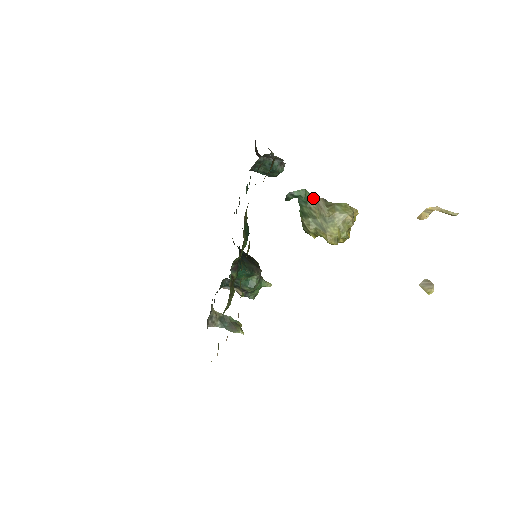
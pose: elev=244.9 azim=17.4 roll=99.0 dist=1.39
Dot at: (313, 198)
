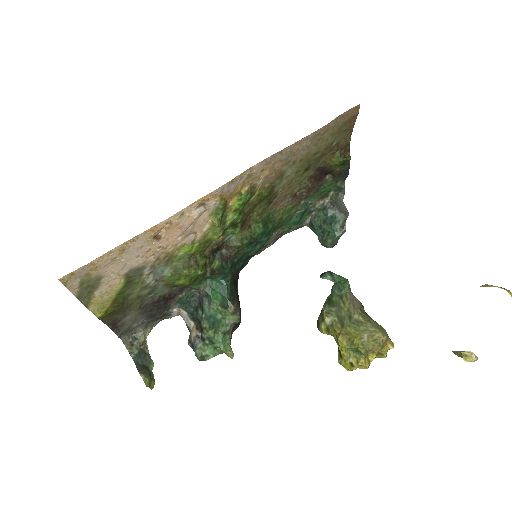
Dot at: (351, 293)
